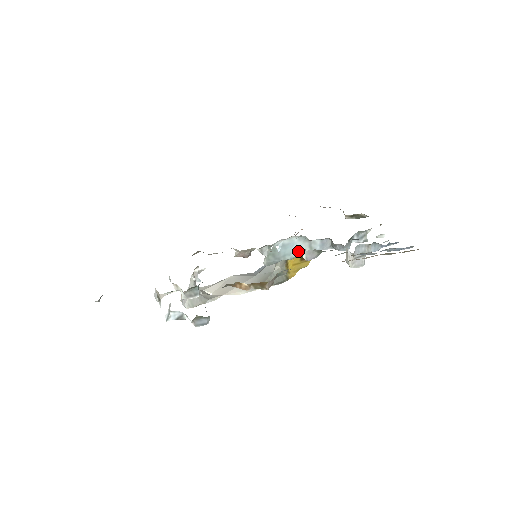
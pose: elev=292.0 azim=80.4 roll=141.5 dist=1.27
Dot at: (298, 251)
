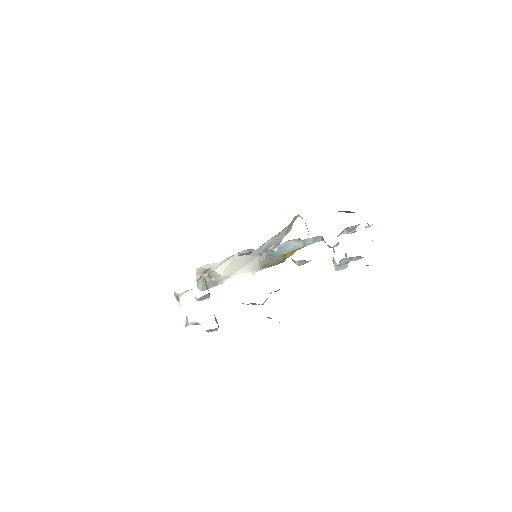
Dot at: (293, 248)
